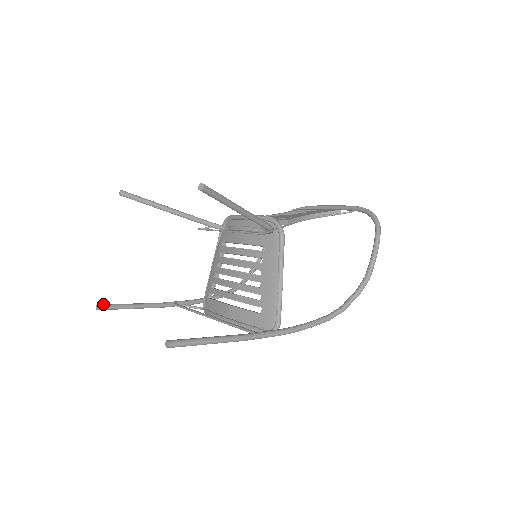
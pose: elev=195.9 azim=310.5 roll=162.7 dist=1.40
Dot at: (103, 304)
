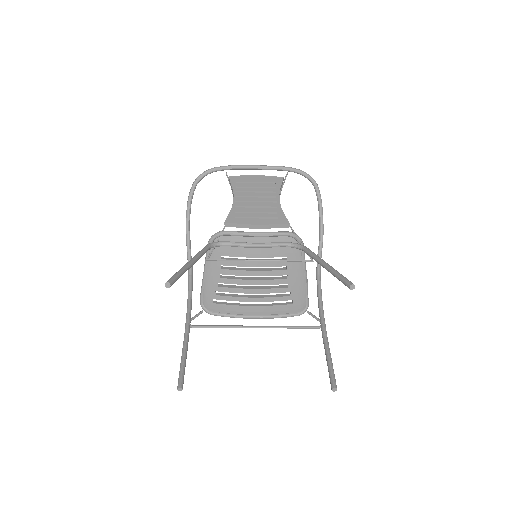
Dot at: (180, 382)
